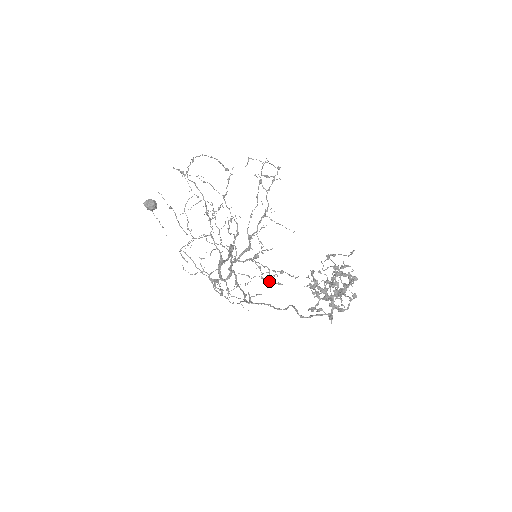
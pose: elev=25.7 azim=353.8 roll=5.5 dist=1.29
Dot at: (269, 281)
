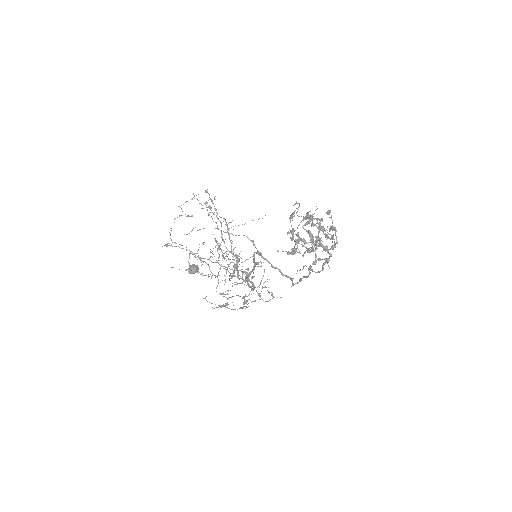
Dot at: occluded
